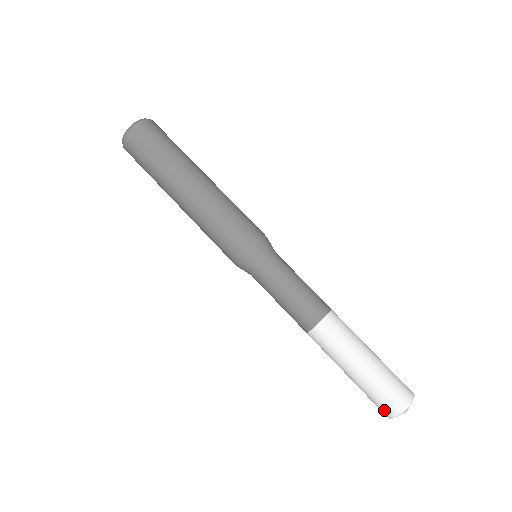
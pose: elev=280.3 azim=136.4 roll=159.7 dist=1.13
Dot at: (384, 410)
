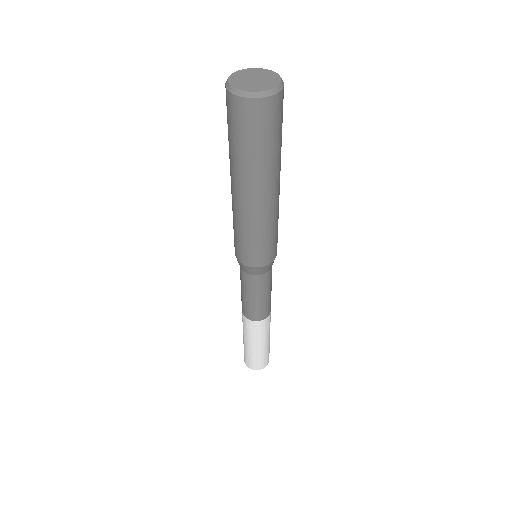
Dot at: (255, 366)
